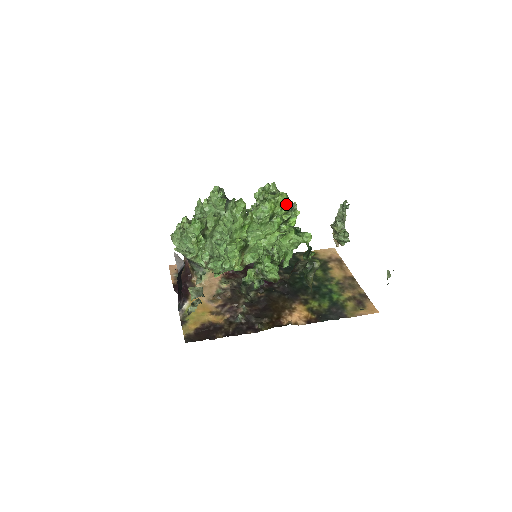
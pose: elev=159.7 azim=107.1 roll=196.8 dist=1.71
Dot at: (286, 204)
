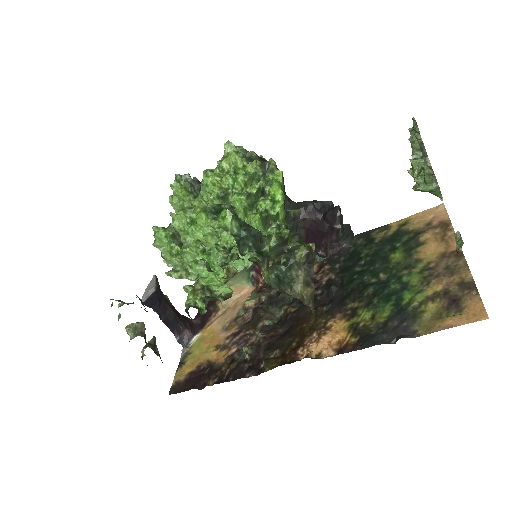
Dot at: (243, 168)
